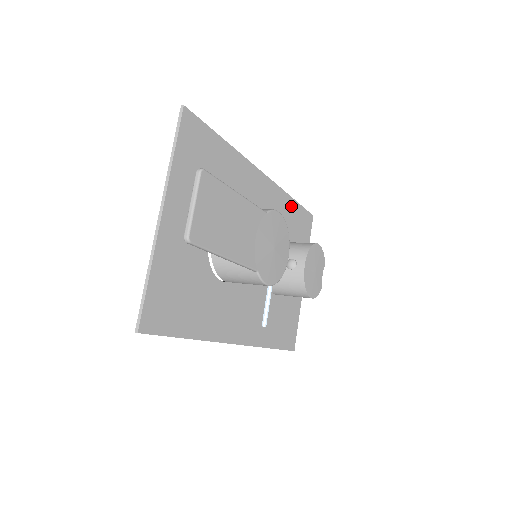
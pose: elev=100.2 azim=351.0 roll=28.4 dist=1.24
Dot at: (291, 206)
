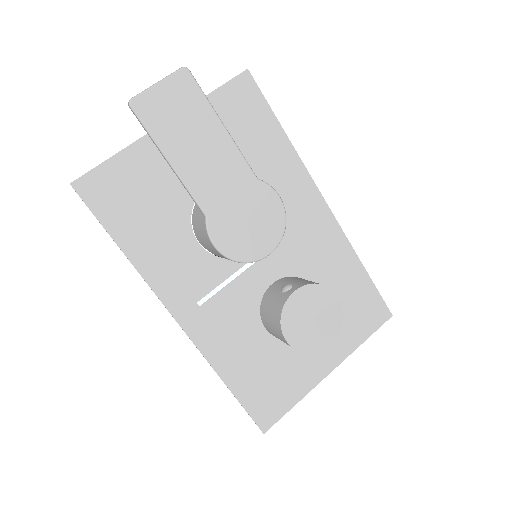
Dot at: (355, 270)
